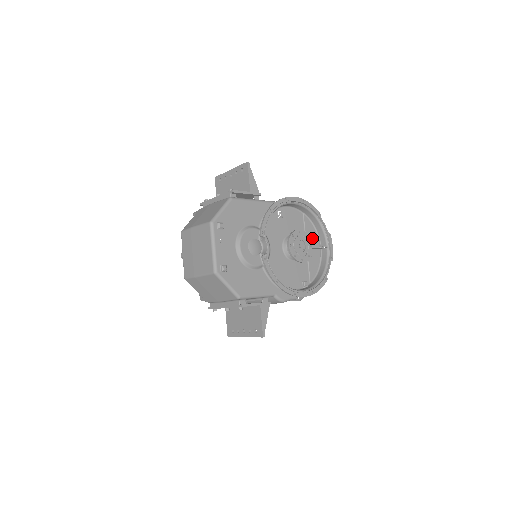
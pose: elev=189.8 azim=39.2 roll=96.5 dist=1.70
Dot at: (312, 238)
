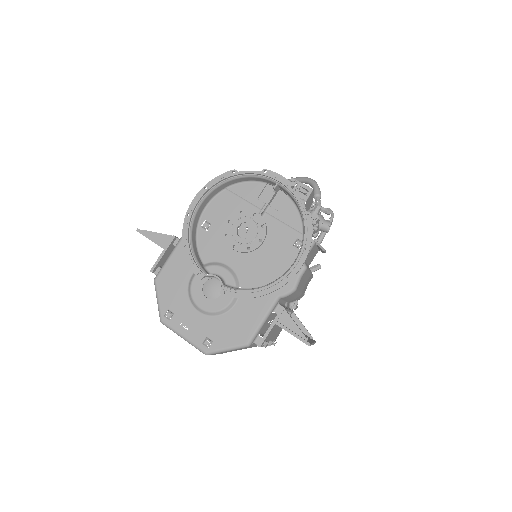
Dot at: (259, 194)
